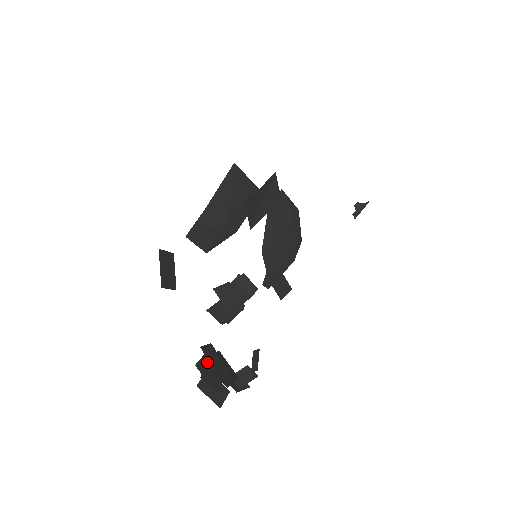
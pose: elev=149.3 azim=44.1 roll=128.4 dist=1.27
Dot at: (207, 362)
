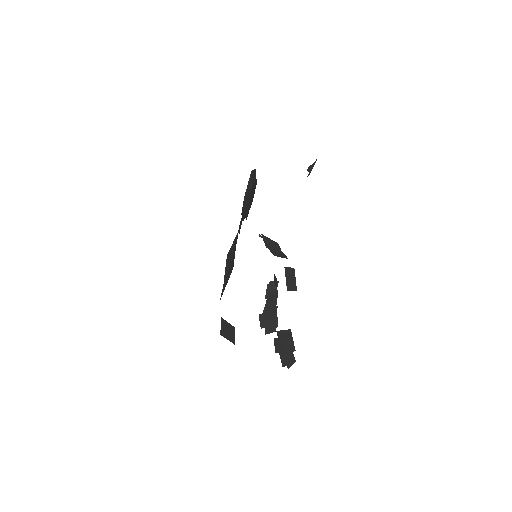
Dot at: (283, 355)
